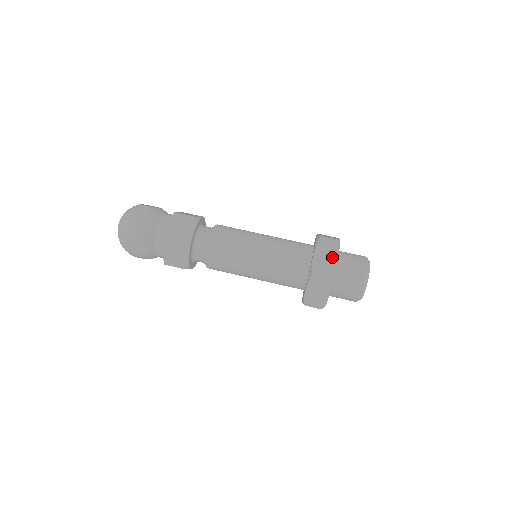
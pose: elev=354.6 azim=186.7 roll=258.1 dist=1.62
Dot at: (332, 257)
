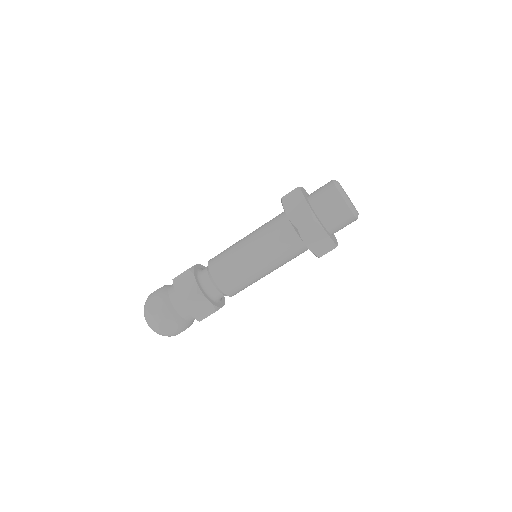
Dot at: occluded
